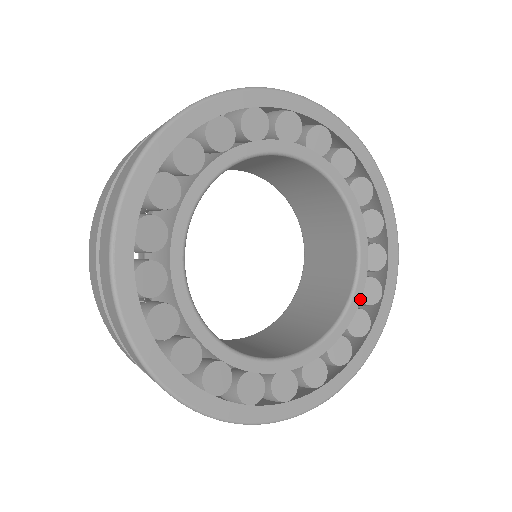
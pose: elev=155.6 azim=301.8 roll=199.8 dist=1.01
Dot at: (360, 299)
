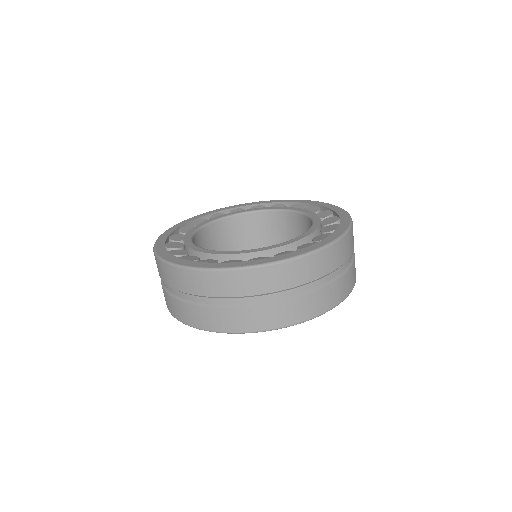
Dot at: (292, 243)
